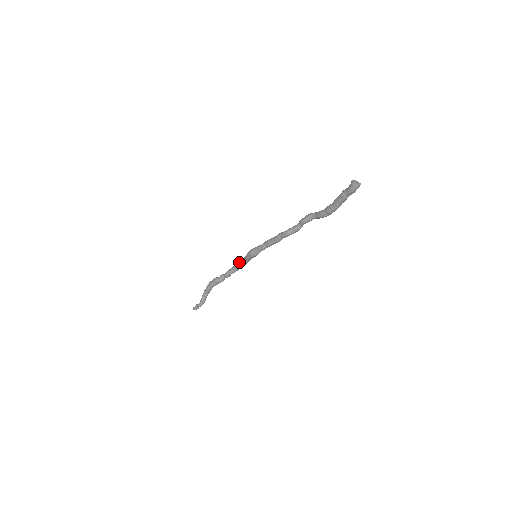
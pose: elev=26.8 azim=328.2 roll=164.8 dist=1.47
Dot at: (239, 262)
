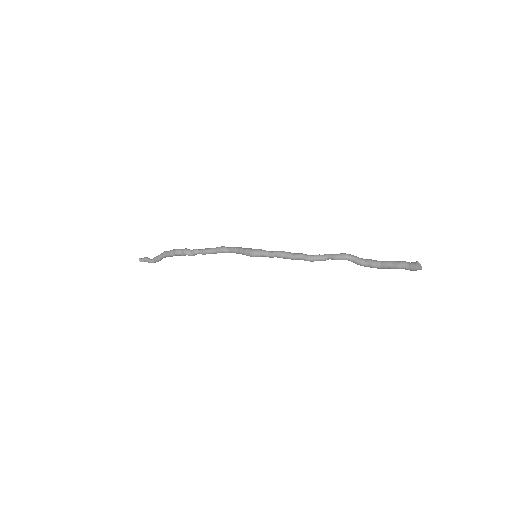
Dot at: (226, 249)
